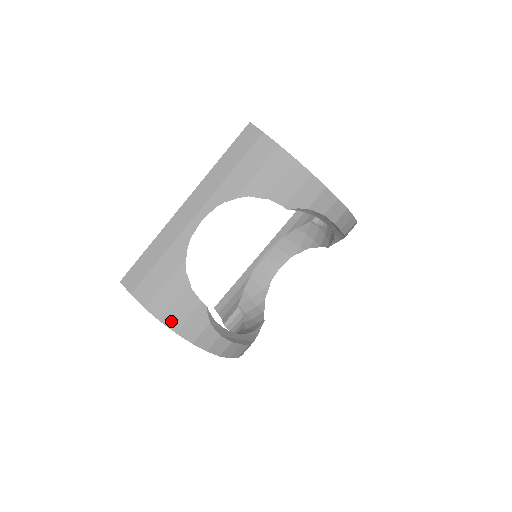
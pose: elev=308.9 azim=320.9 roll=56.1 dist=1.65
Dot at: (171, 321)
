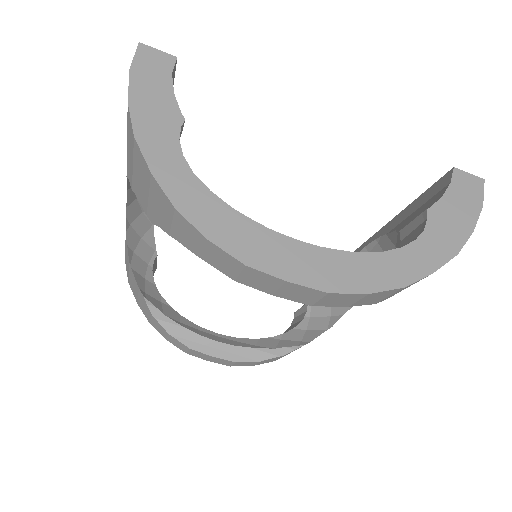
Dot at: (132, 289)
